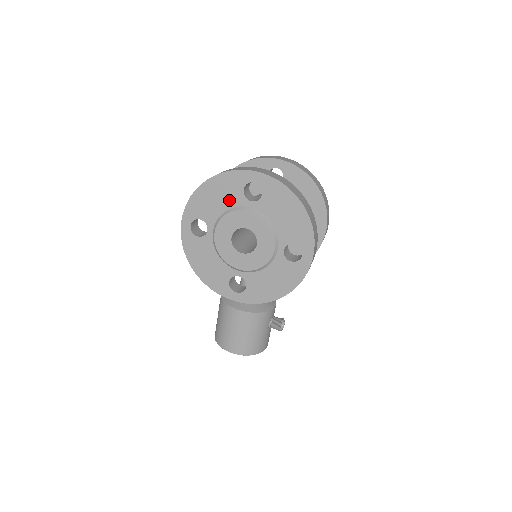
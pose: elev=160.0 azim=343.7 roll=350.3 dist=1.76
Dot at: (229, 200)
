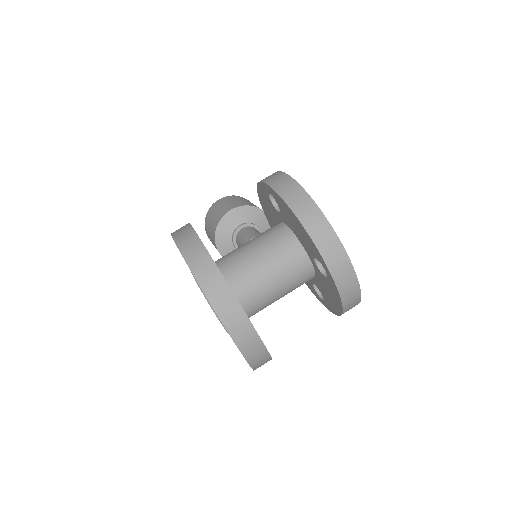
Dot at: occluded
